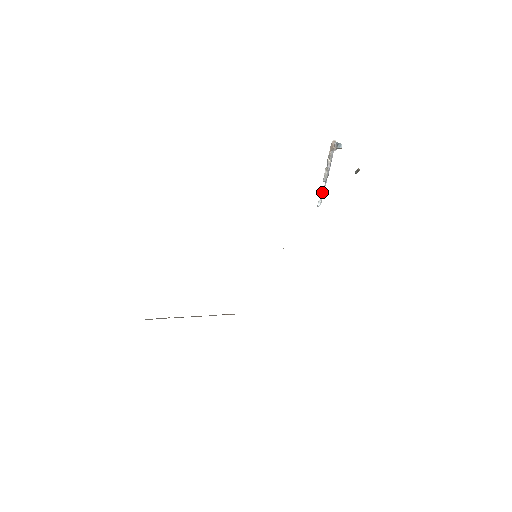
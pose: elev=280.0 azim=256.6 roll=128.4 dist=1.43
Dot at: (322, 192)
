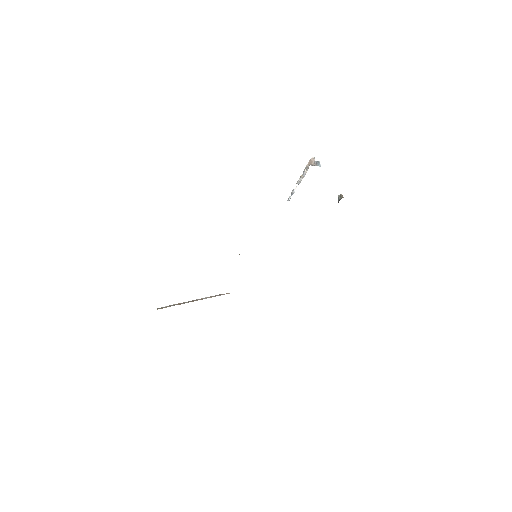
Dot at: (294, 192)
